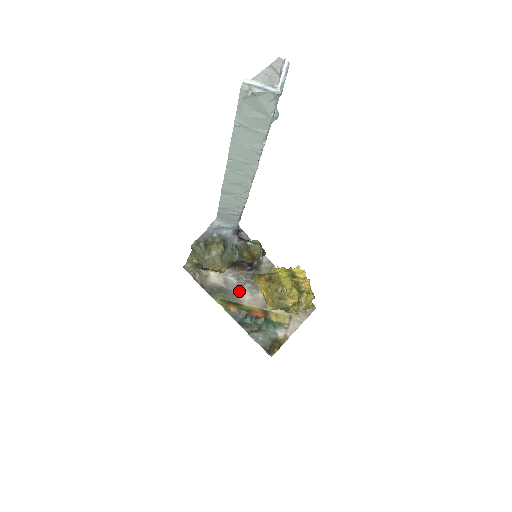
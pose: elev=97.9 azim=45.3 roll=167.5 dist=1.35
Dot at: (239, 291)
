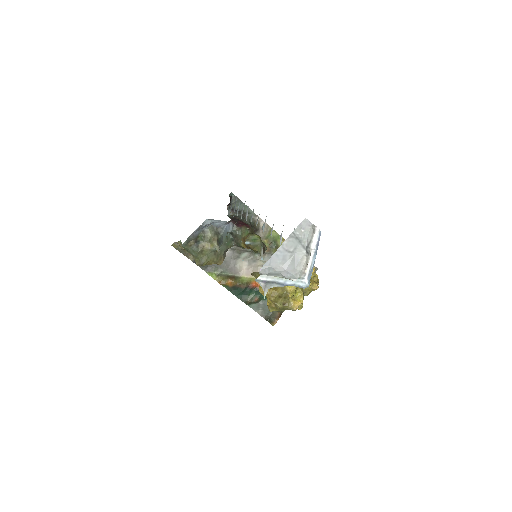
Dot at: (236, 262)
